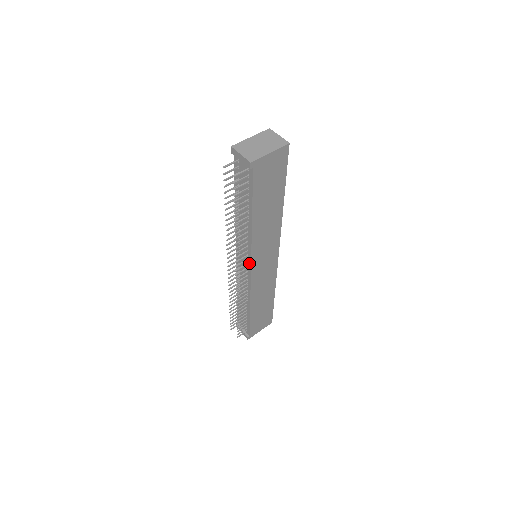
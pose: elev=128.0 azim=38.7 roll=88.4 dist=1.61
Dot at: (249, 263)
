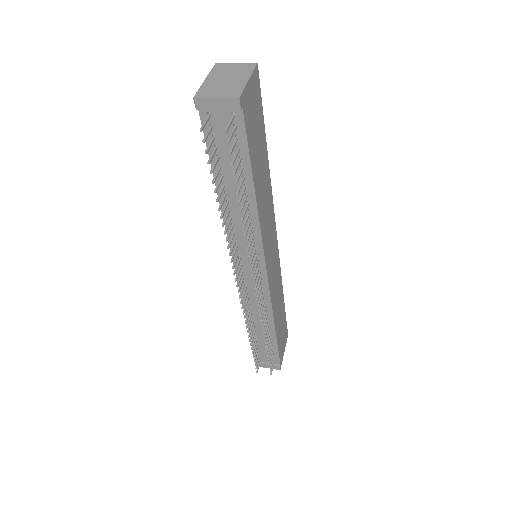
Dot at: (262, 264)
